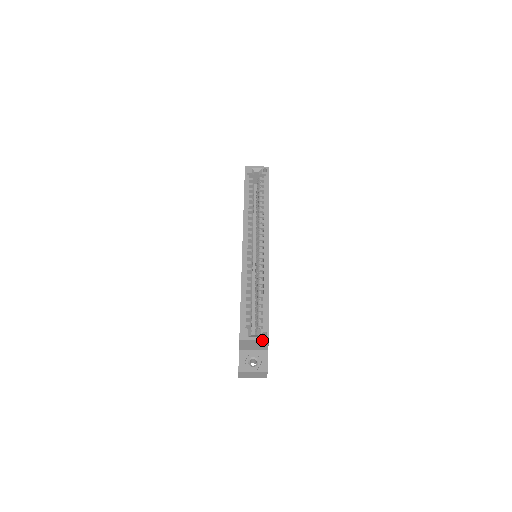
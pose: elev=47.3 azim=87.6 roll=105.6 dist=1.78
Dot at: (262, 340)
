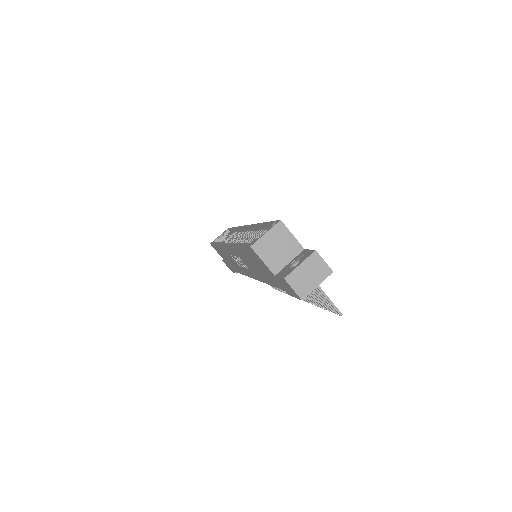
Dot at: (273, 226)
